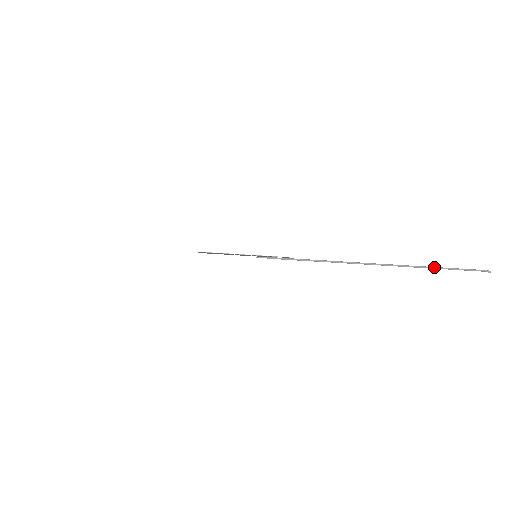
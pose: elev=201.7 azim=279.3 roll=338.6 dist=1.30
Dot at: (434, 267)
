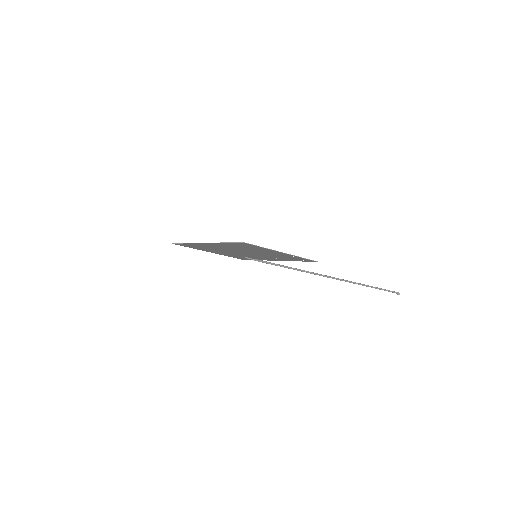
Dot at: (370, 286)
